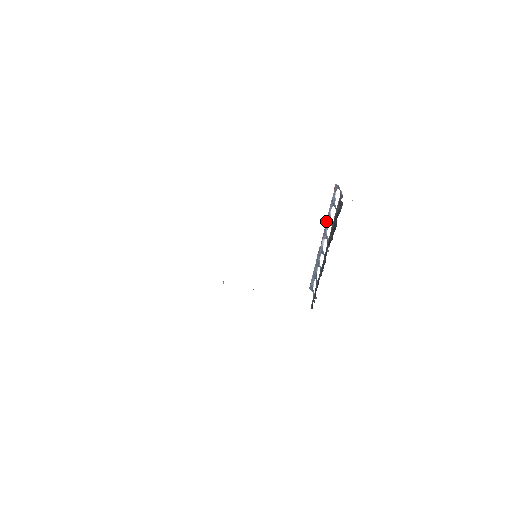
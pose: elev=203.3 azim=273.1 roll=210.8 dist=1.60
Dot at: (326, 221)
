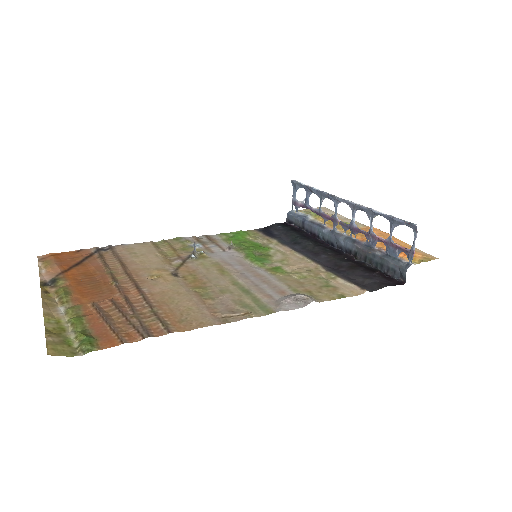
Dot at: (366, 209)
